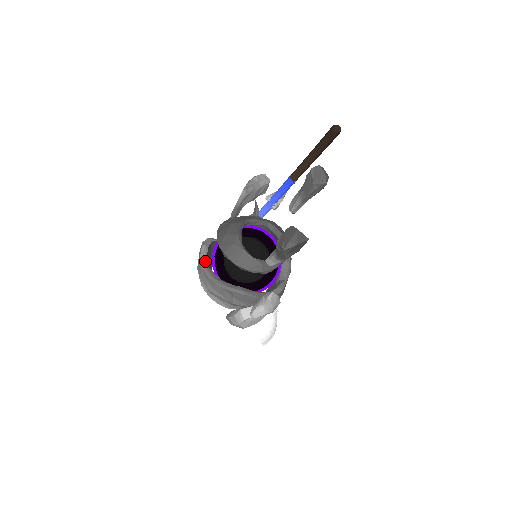
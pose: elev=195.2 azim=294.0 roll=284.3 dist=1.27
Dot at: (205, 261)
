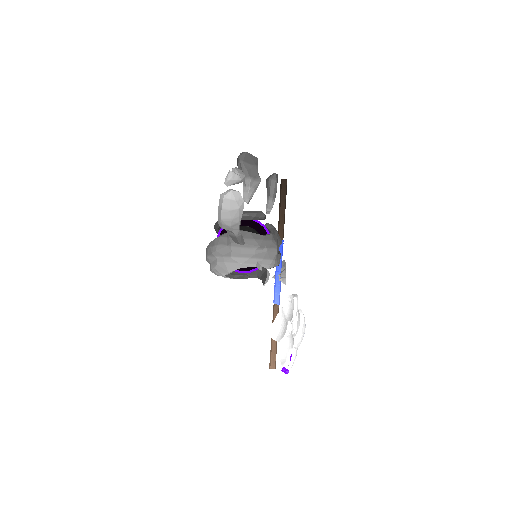
Dot at: occluded
